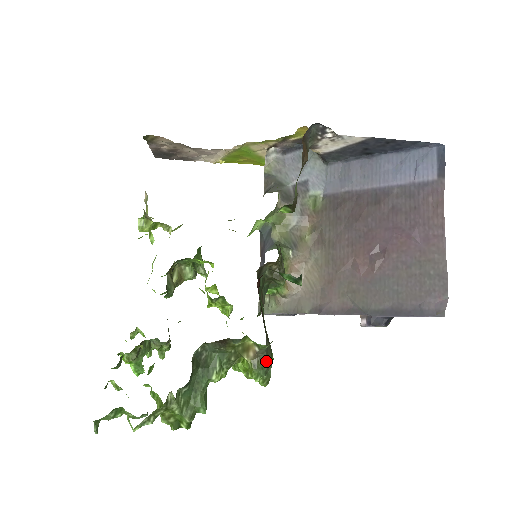
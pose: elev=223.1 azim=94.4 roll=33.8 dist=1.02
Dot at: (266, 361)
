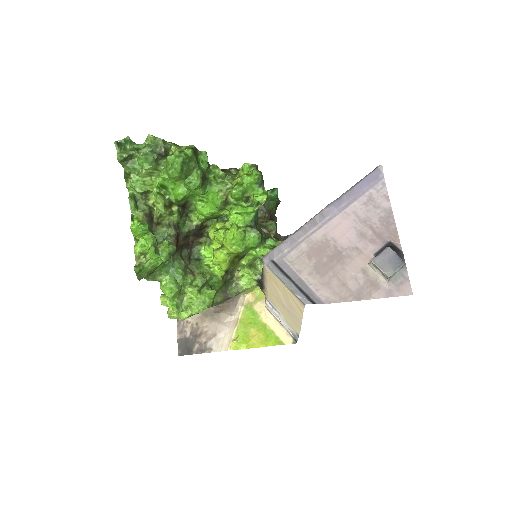
Dot at: occluded
